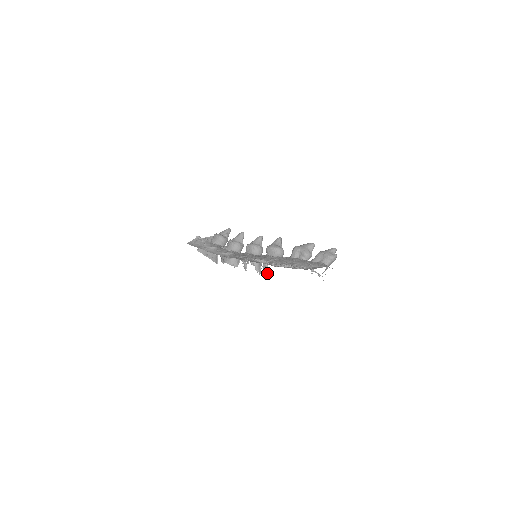
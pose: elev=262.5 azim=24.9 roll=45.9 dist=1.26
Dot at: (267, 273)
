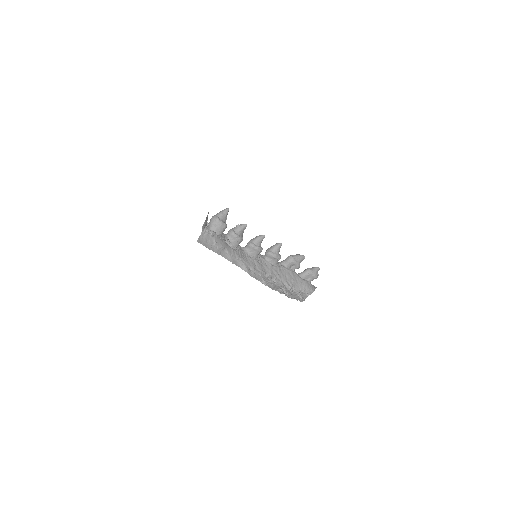
Dot at: occluded
